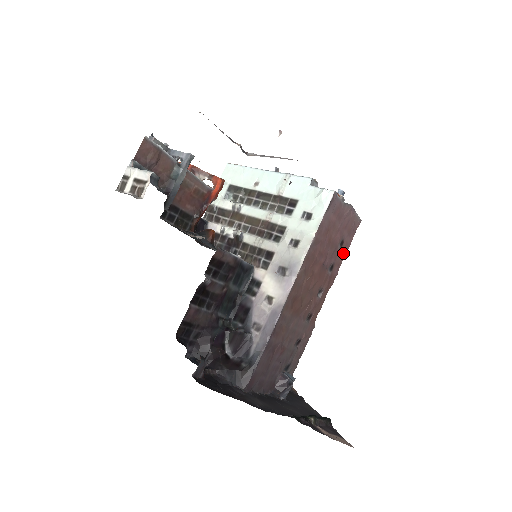
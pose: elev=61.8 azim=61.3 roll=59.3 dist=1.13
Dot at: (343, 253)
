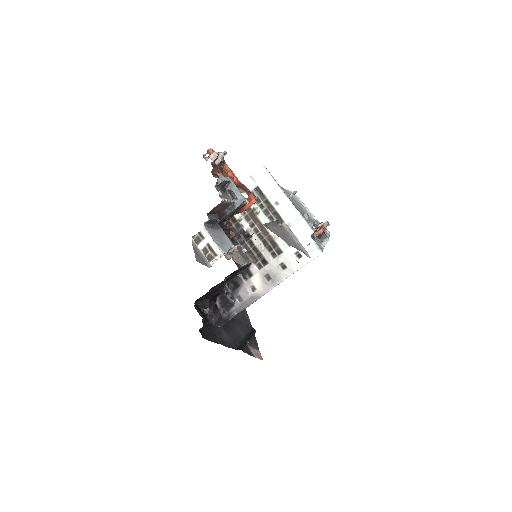
Dot at: occluded
